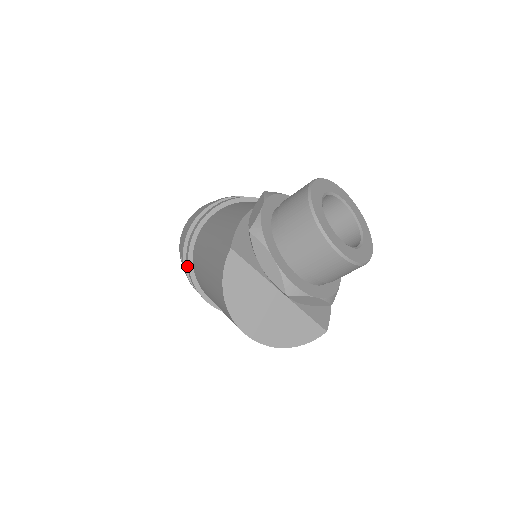
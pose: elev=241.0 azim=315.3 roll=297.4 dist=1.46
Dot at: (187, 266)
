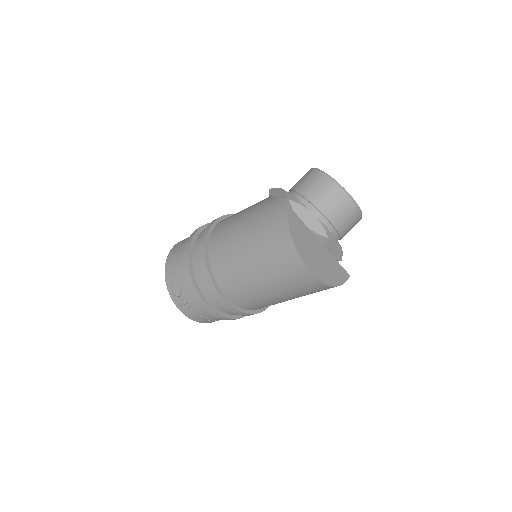
Dot at: (204, 271)
